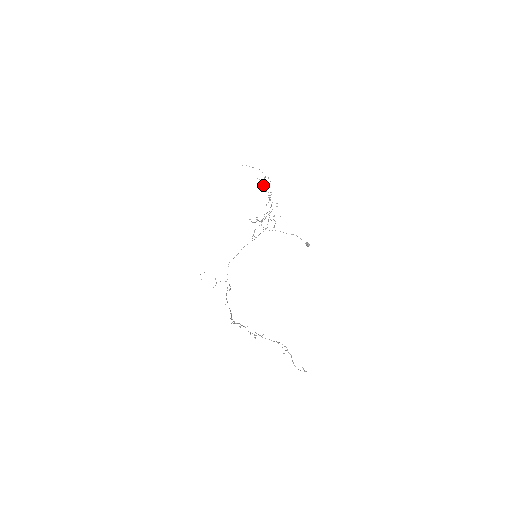
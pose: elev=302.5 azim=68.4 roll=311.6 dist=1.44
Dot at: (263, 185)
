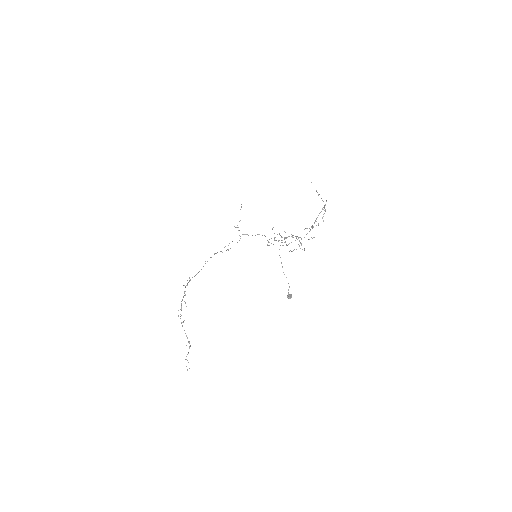
Dot at: occluded
